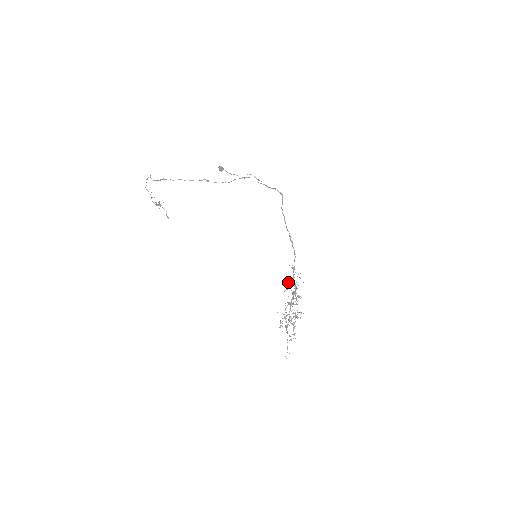
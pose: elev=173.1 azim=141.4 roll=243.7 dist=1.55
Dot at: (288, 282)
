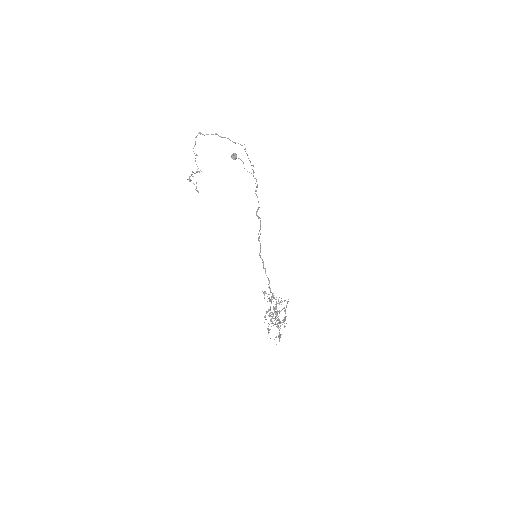
Dot at: (268, 298)
